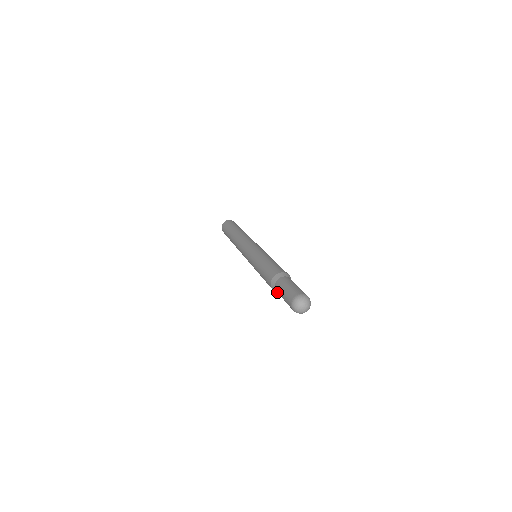
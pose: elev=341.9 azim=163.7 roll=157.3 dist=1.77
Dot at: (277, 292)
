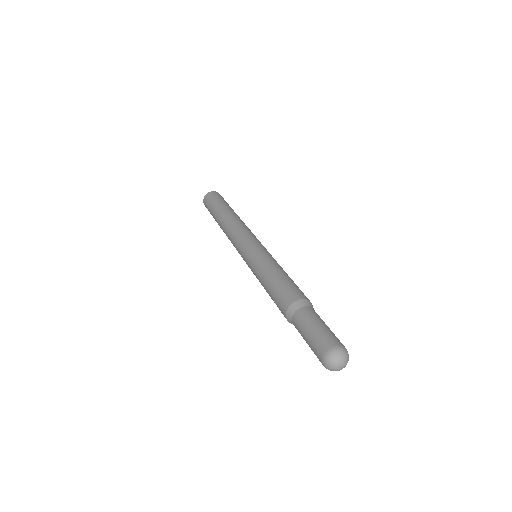
Dot at: (295, 319)
